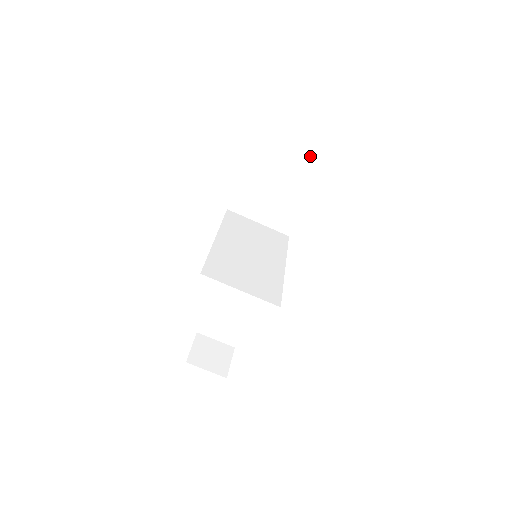
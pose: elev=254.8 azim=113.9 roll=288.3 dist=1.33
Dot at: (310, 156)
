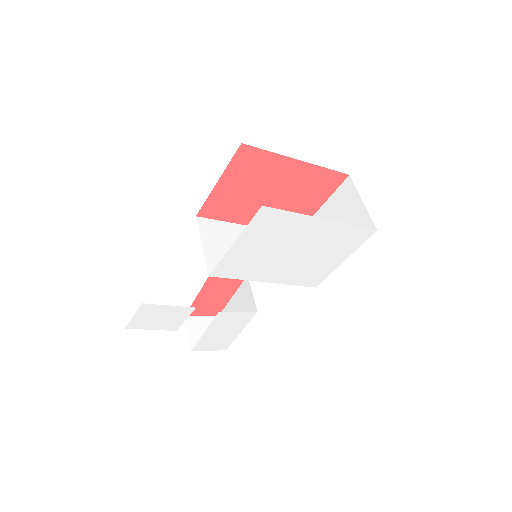
Dot at: (364, 220)
